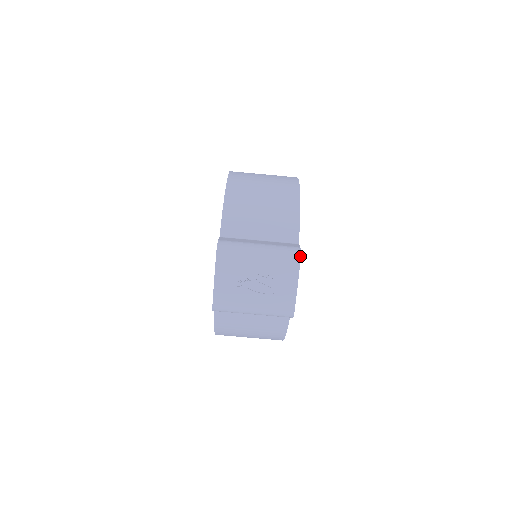
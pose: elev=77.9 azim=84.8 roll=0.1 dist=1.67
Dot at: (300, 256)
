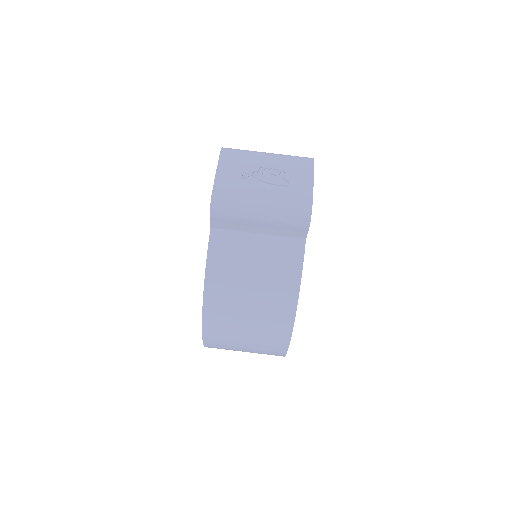
Dot at: (313, 158)
